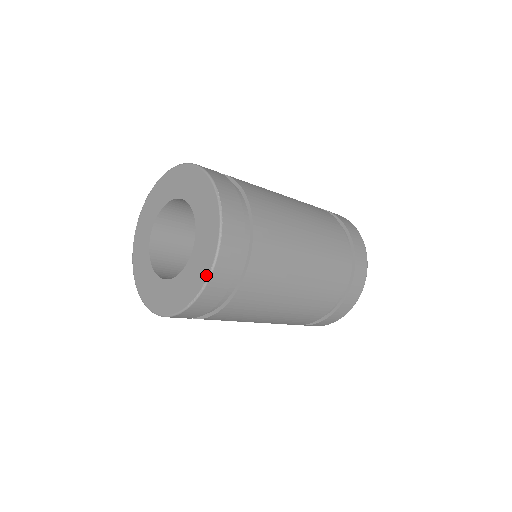
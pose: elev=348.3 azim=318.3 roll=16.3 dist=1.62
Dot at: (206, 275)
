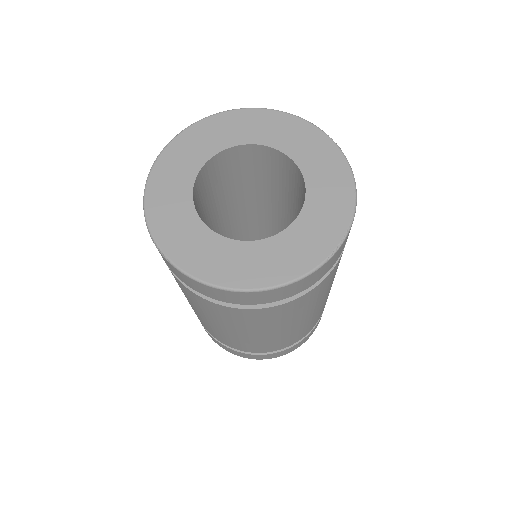
Dot at: (349, 215)
